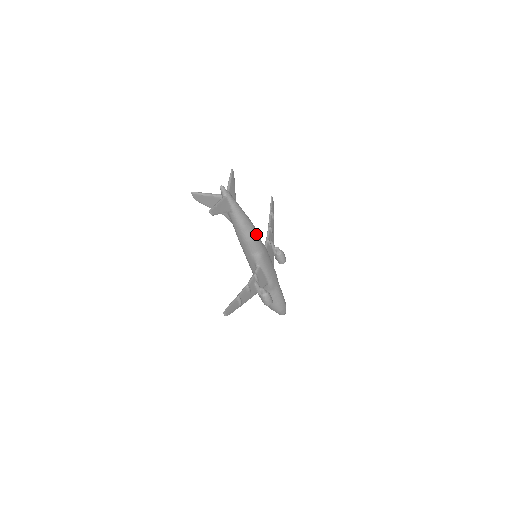
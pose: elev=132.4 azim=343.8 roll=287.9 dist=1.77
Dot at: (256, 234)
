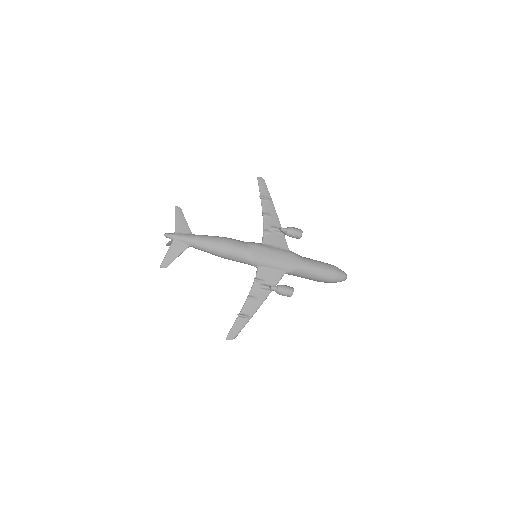
Dot at: (228, 246)
